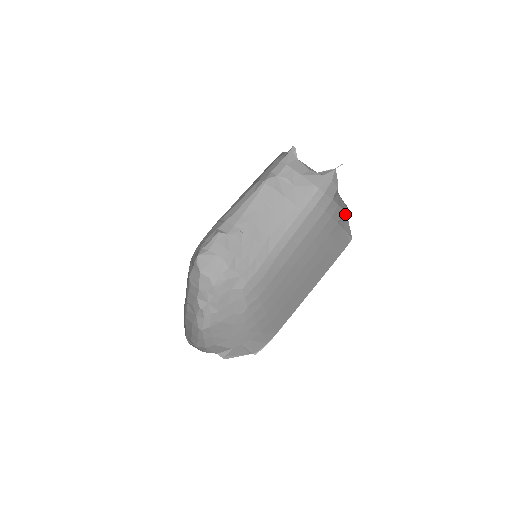
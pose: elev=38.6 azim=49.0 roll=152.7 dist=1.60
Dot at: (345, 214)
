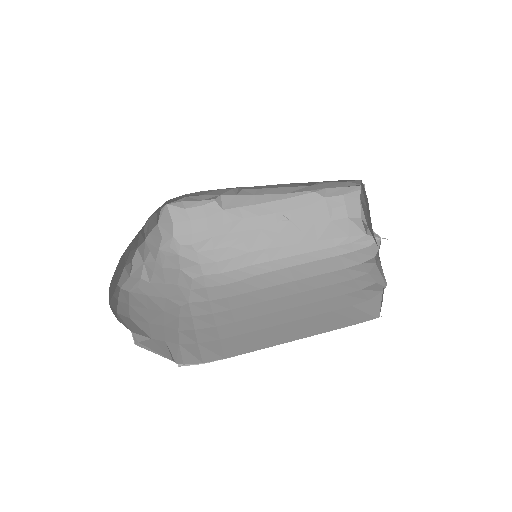
Dot at: (379, 287)
